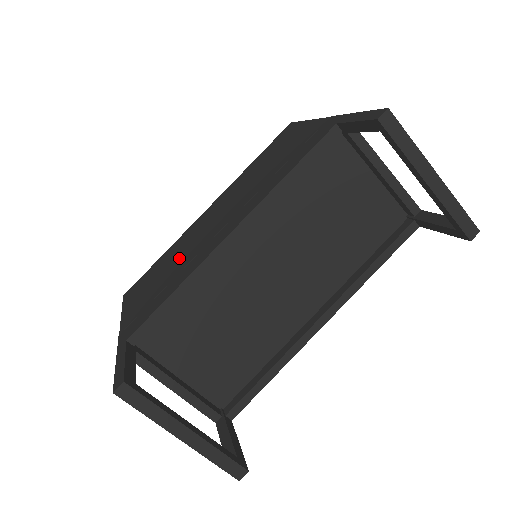
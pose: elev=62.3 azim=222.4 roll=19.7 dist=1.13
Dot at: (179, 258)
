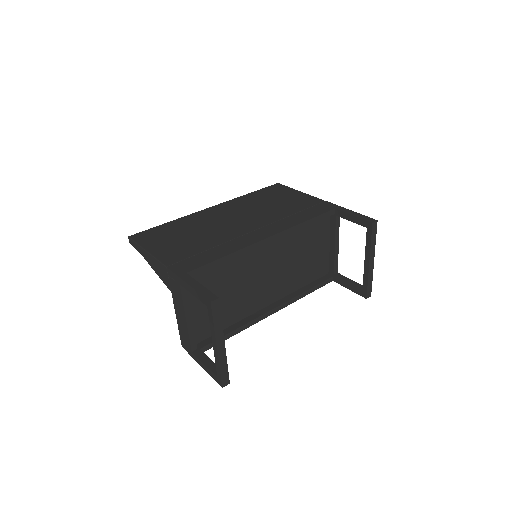
Dot at: (207, 233)
